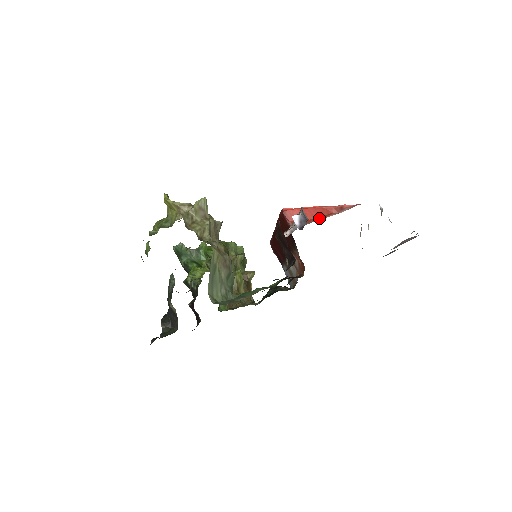
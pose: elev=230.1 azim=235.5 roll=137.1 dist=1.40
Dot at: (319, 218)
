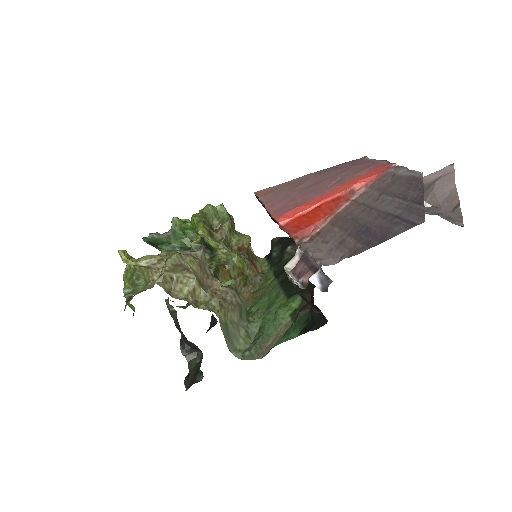
Dot at: (328, 218)
